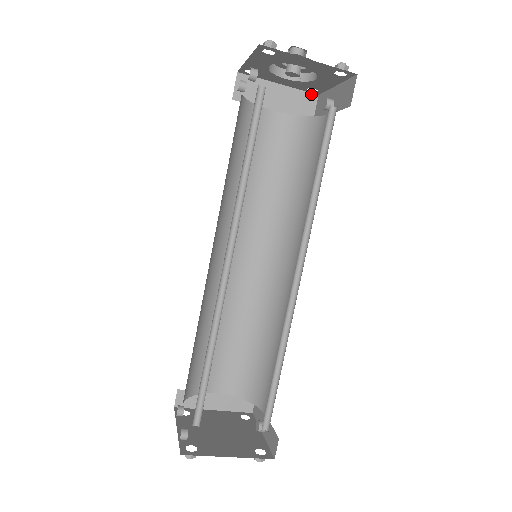
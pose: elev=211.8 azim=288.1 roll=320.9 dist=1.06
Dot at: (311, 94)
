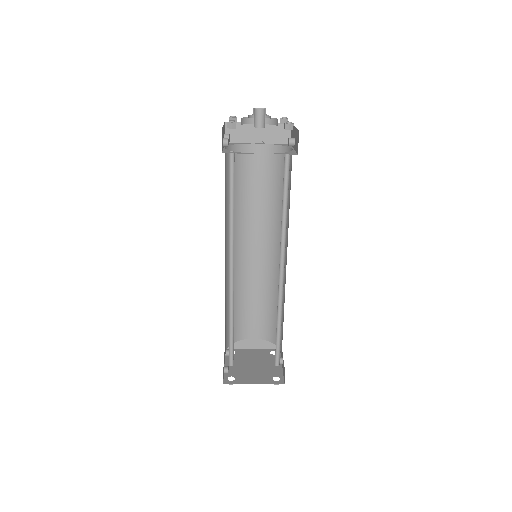
Dot at: occluded
